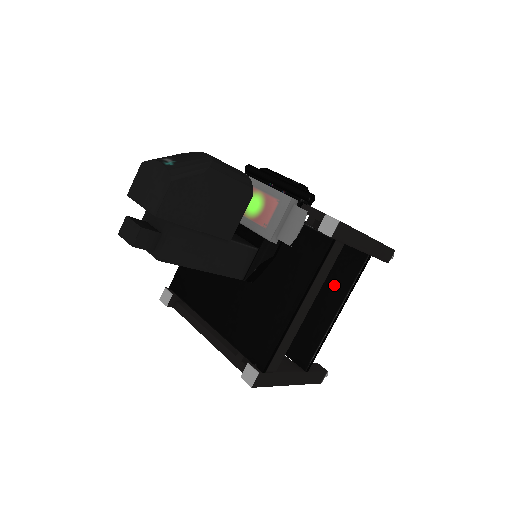
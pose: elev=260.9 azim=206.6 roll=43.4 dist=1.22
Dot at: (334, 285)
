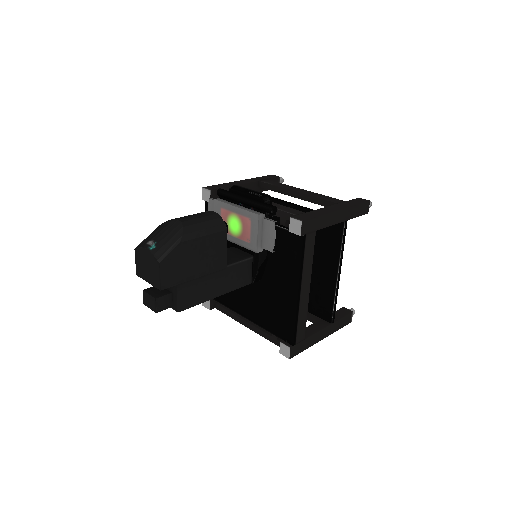
Dot at: (328, 252)
